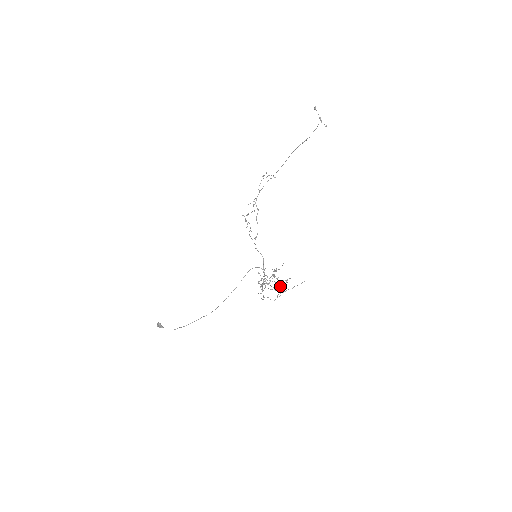
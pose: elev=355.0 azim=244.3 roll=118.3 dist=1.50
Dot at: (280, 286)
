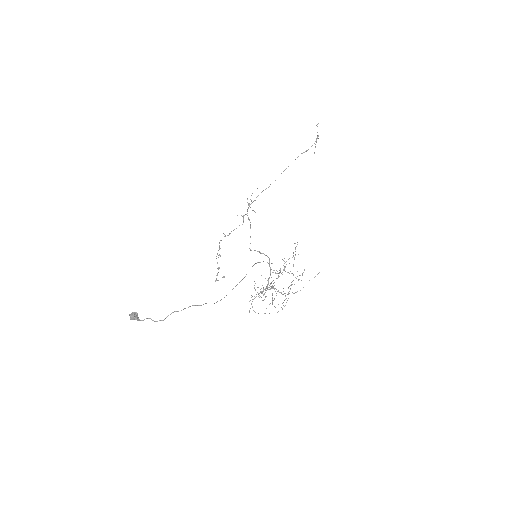
Dot at: occluded
